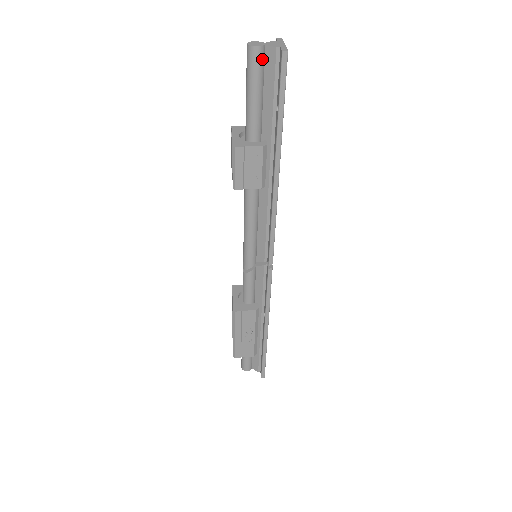
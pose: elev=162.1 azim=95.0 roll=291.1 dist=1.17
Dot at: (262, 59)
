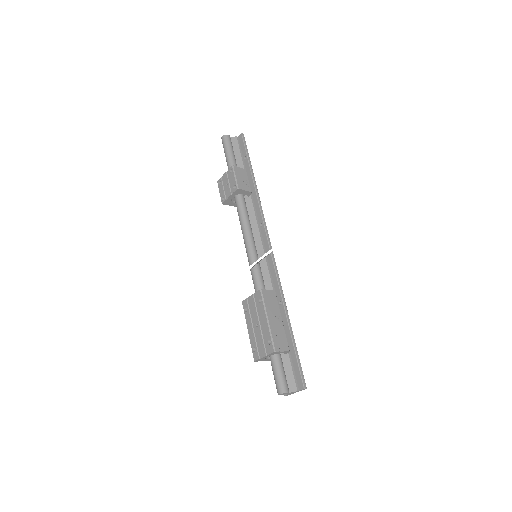
Dot at: (231, 141)
